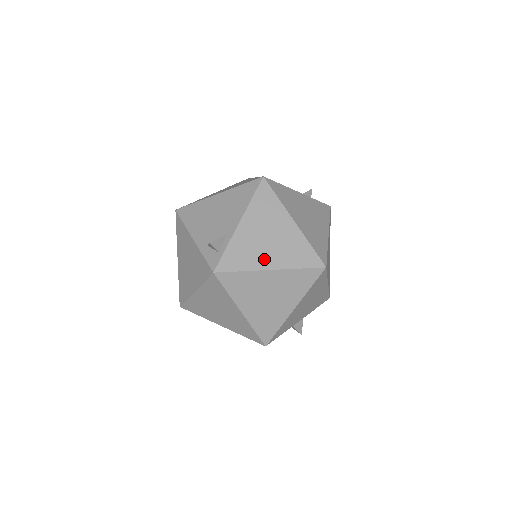
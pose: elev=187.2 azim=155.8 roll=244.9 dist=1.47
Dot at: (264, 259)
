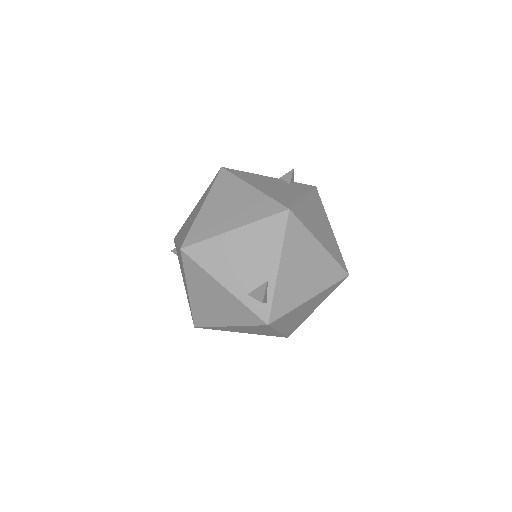
Dot at: (304, 292)
